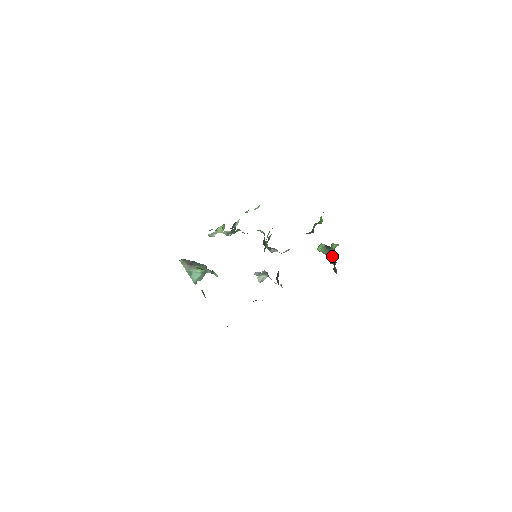
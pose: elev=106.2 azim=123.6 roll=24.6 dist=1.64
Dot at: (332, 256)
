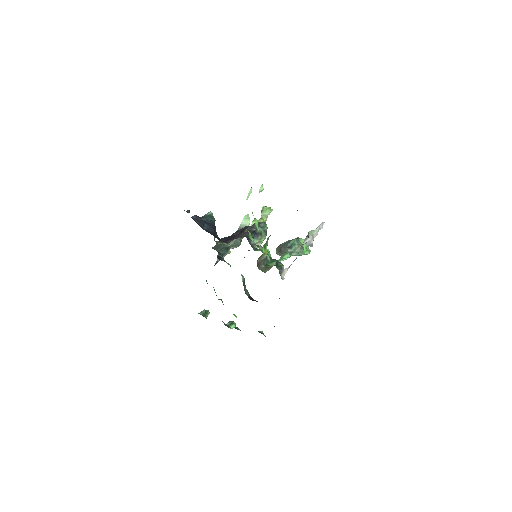
Dot at: occluded
